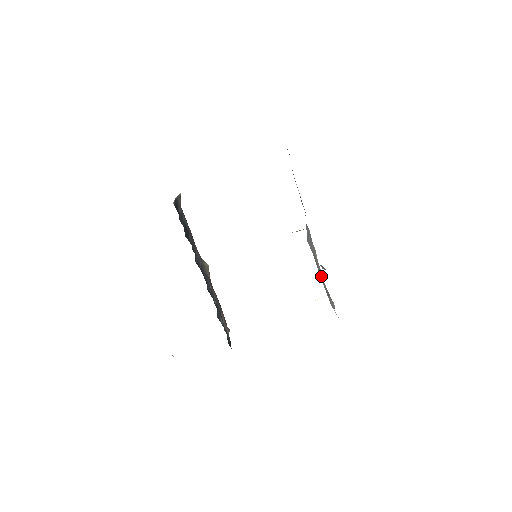
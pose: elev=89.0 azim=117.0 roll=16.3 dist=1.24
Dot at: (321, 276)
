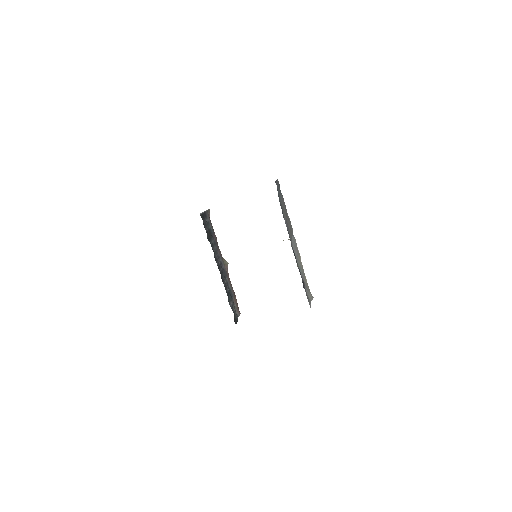
Dot at: (303, 275)
